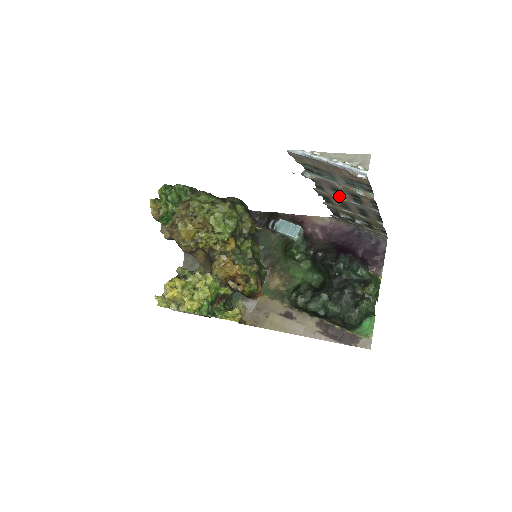
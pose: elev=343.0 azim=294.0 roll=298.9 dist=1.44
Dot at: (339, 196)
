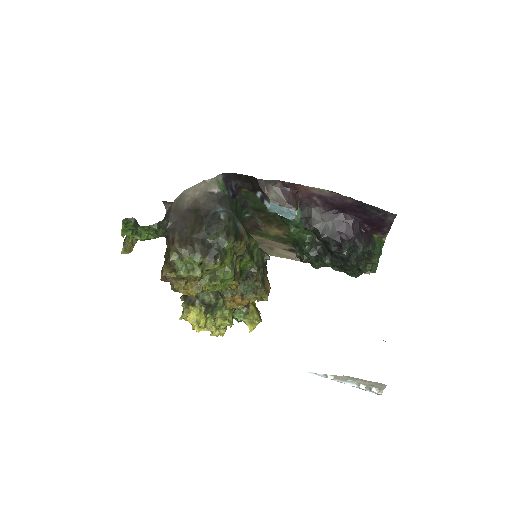
Dot at: occluded
